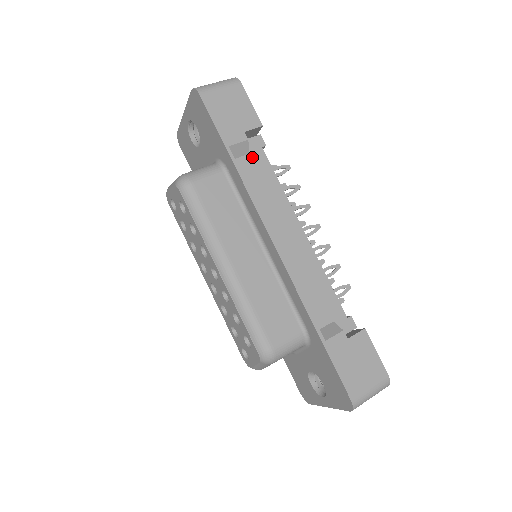
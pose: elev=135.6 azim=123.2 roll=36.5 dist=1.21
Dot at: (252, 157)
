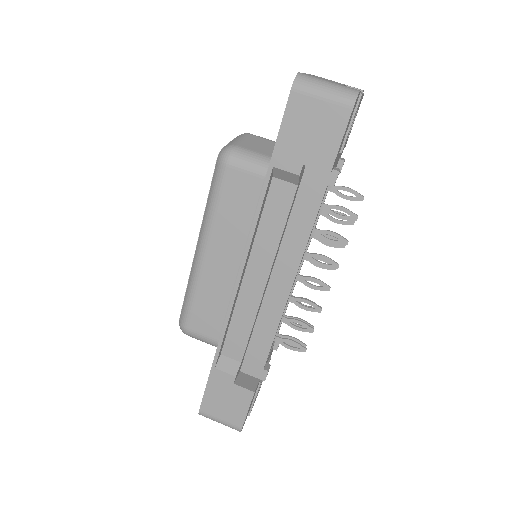
Dot at: (307, 186)
